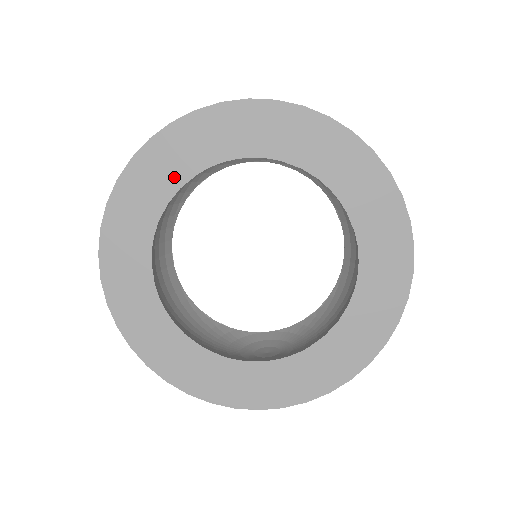
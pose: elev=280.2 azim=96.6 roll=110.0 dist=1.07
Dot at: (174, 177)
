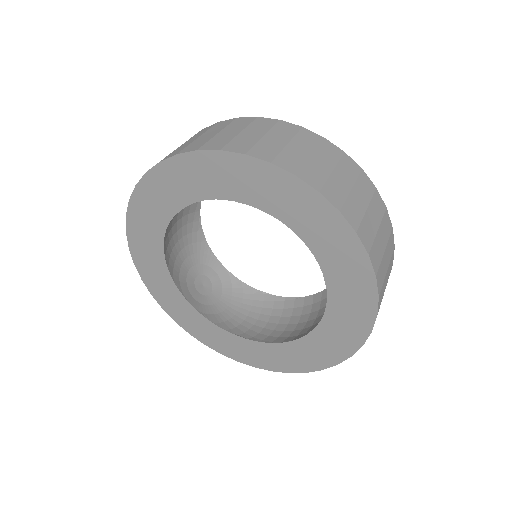
Dot at: (256, 197)
